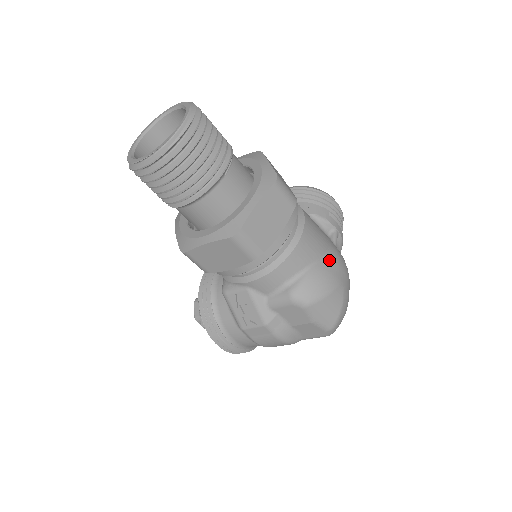
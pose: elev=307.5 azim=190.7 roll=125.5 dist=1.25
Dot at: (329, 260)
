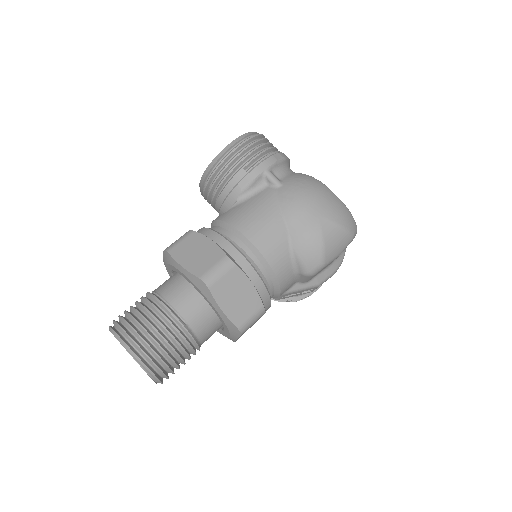
Dot at: (293, 223)
